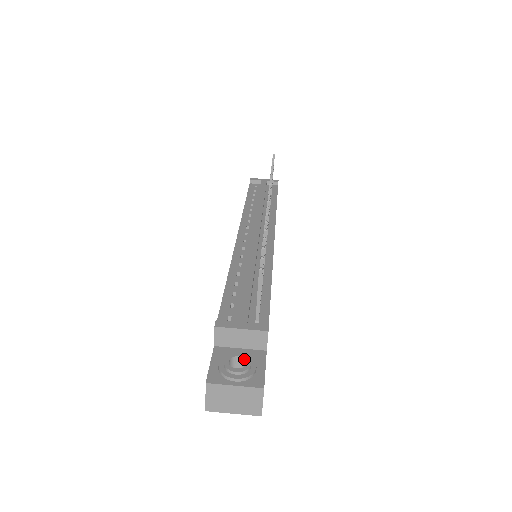
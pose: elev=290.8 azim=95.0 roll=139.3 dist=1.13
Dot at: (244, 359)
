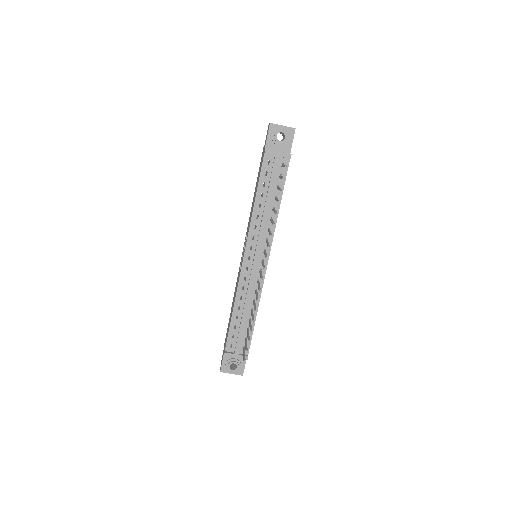
Dot at: occluded
